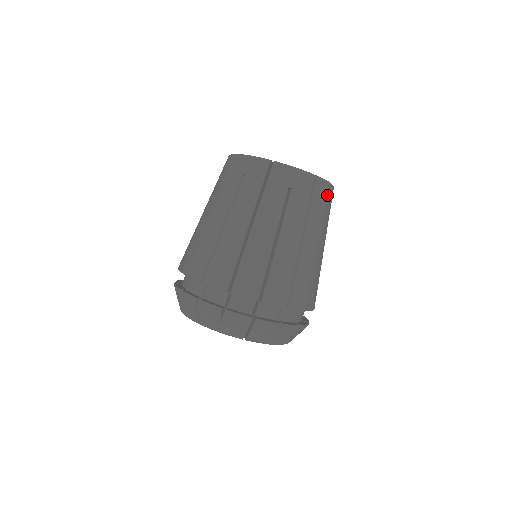
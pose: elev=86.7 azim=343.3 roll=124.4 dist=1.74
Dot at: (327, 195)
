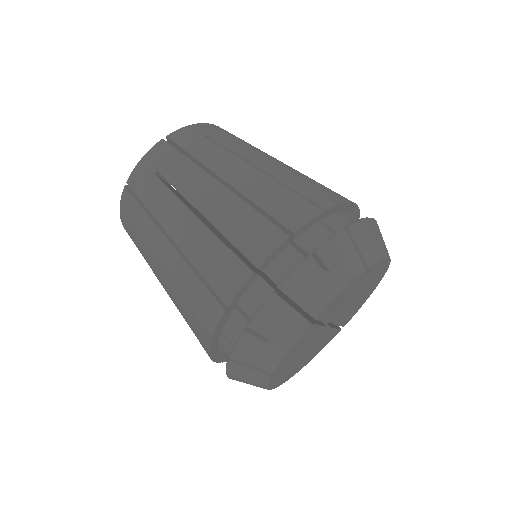
Dot at: occluded
